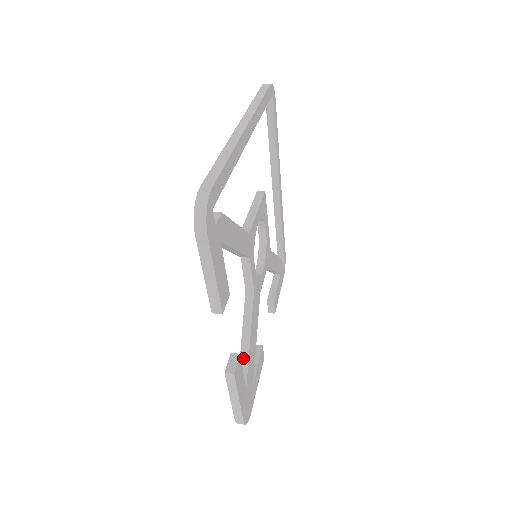
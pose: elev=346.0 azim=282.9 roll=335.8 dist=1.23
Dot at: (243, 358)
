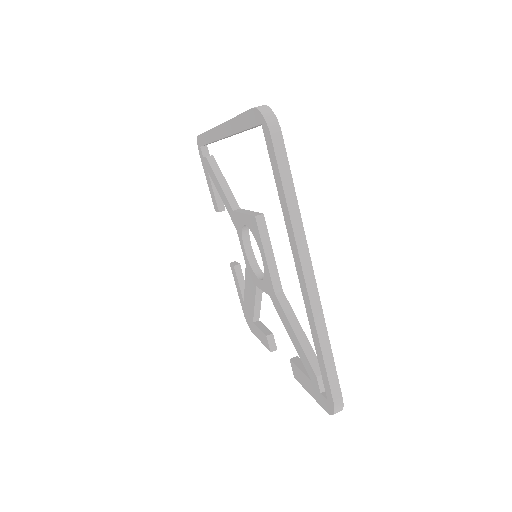
Dot at: (256, 312)
